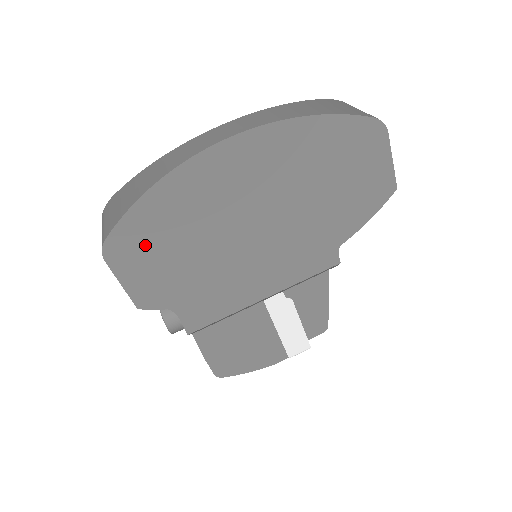
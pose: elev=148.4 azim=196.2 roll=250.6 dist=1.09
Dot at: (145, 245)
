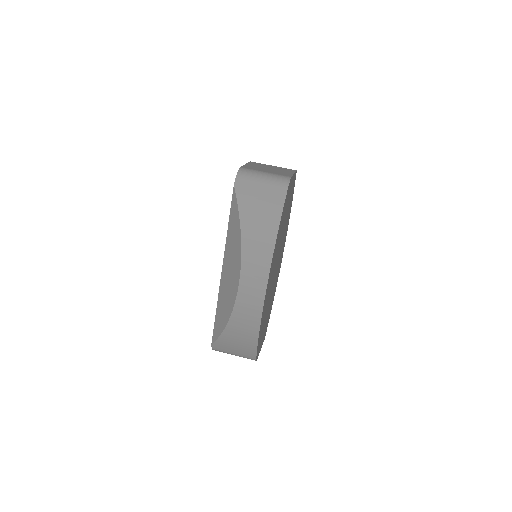
Dot at: occluded
